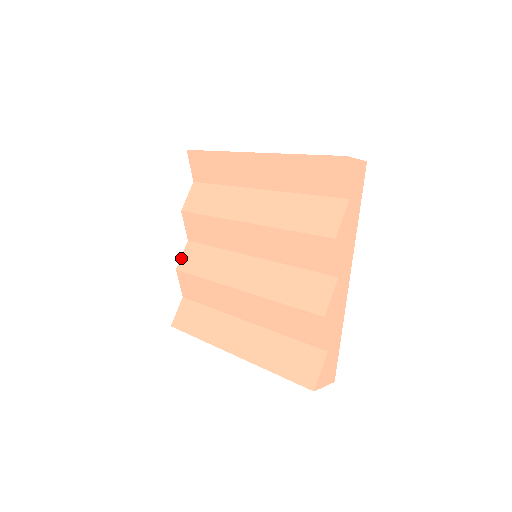
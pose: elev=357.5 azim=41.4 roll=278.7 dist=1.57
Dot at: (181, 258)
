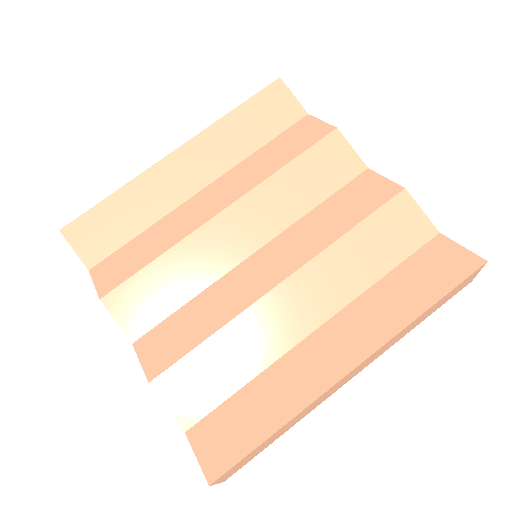
Dot at: (143, 365)
